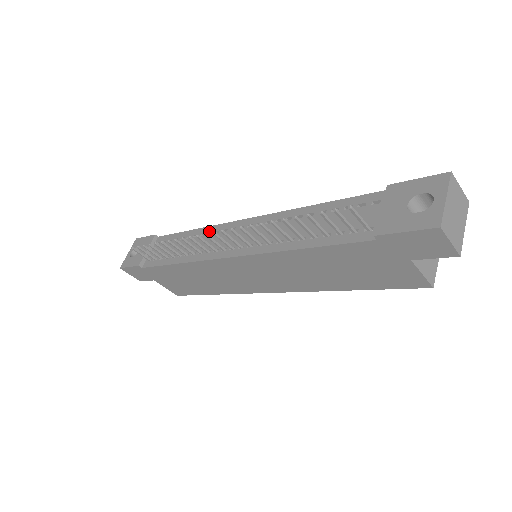
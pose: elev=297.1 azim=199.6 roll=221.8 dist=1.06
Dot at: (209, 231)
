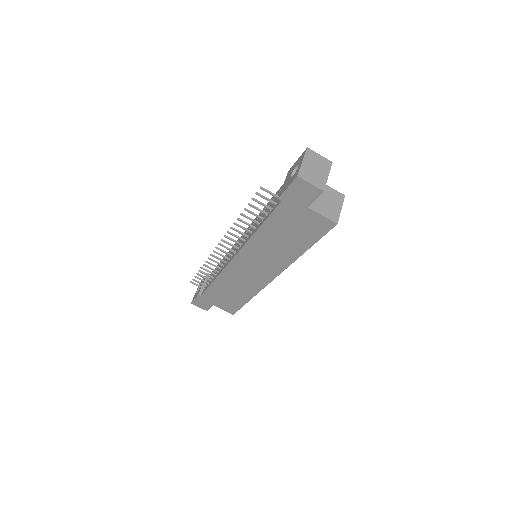
Dot at: (229, 252)
